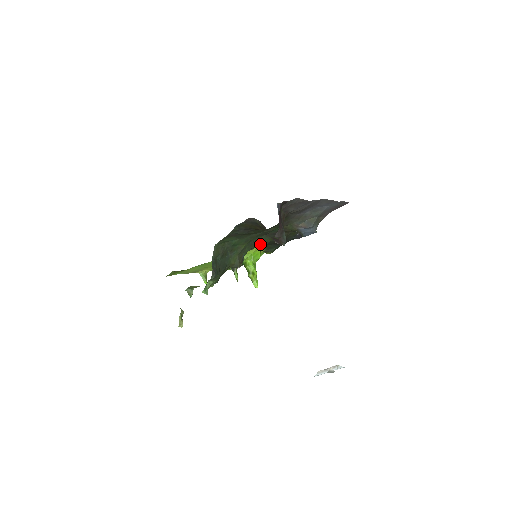
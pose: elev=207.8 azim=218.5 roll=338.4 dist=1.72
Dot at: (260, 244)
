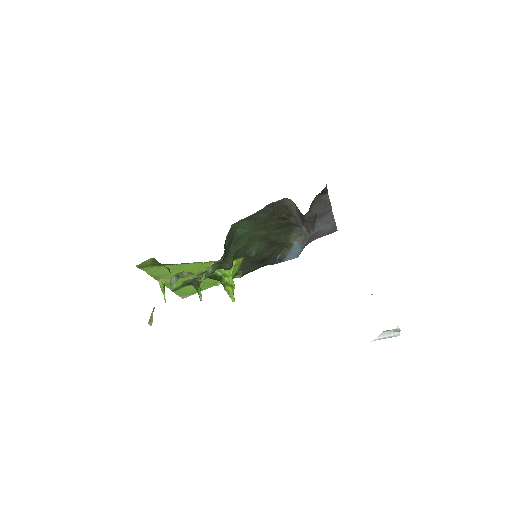
Dot at: (250, 253)
